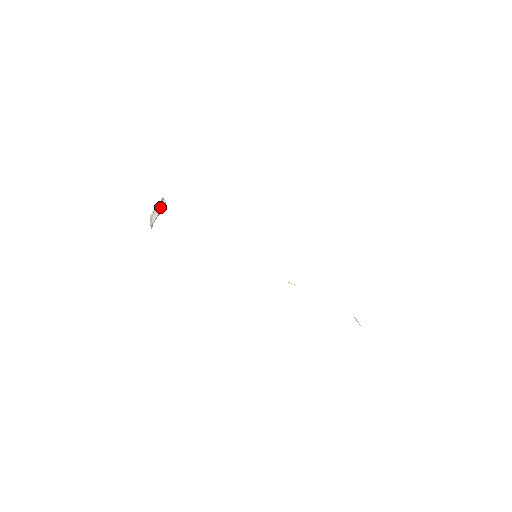
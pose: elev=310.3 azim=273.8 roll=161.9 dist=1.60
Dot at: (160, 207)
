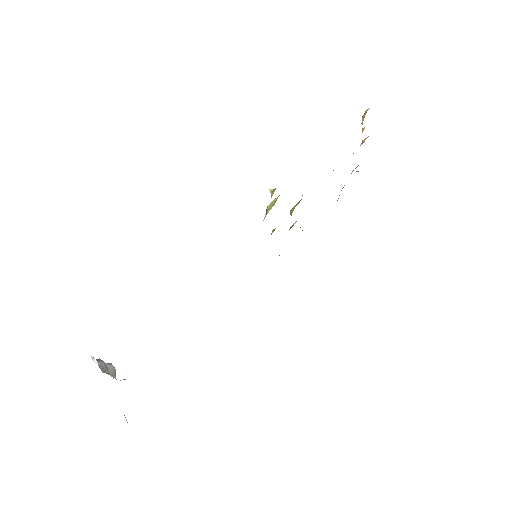
Dot at: (102, 367)
